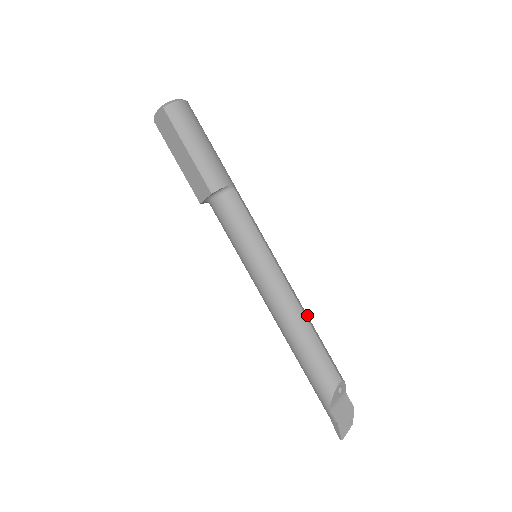
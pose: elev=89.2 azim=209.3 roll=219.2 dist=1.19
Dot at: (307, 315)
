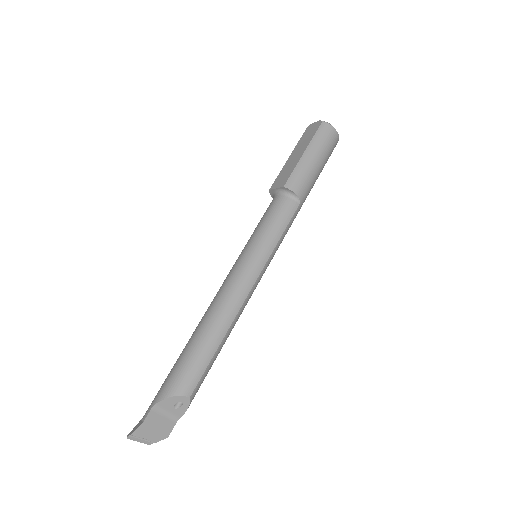
Dot at: occluded
